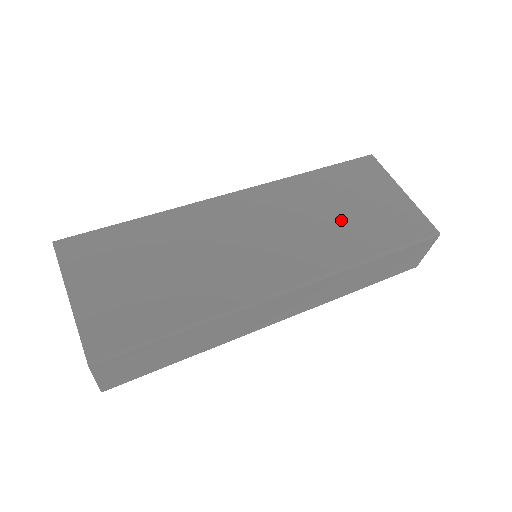
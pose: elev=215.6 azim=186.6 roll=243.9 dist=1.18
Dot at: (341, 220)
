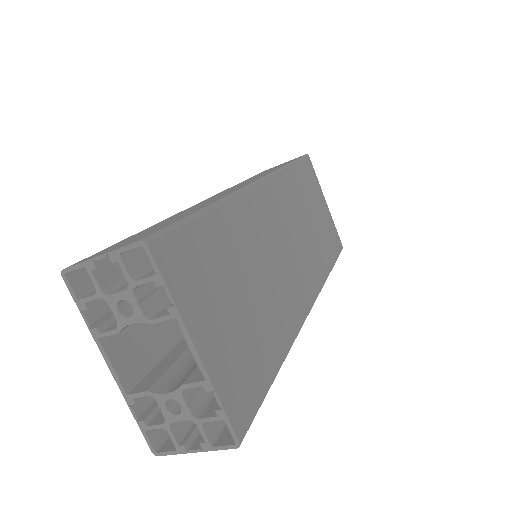
Dot at: (314, 230)
